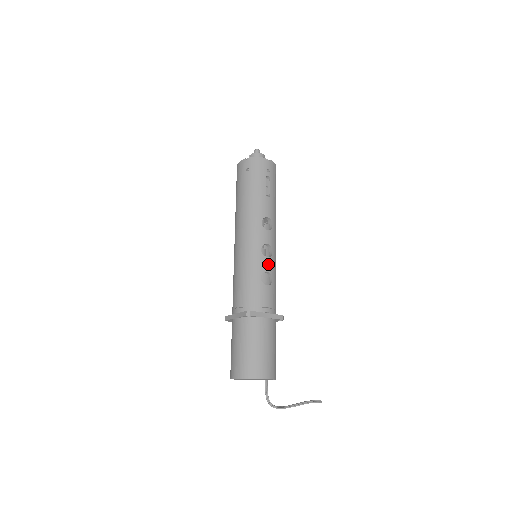
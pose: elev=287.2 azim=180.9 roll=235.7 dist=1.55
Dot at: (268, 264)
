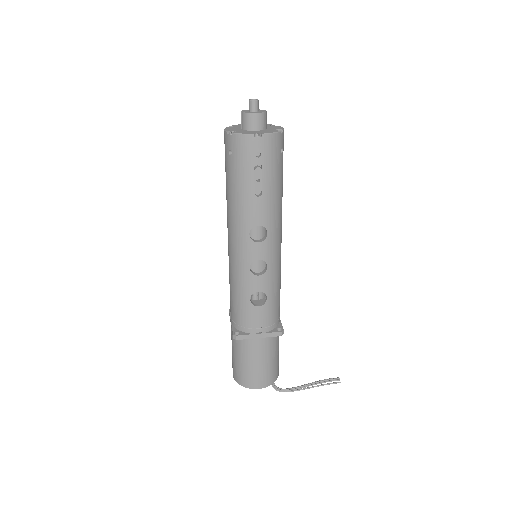
Dot at: (260, 283)
